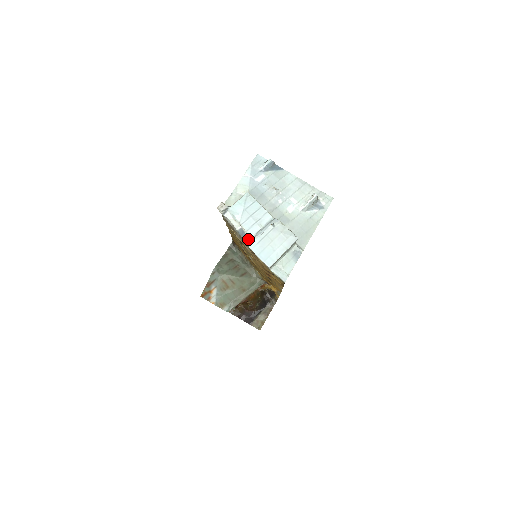
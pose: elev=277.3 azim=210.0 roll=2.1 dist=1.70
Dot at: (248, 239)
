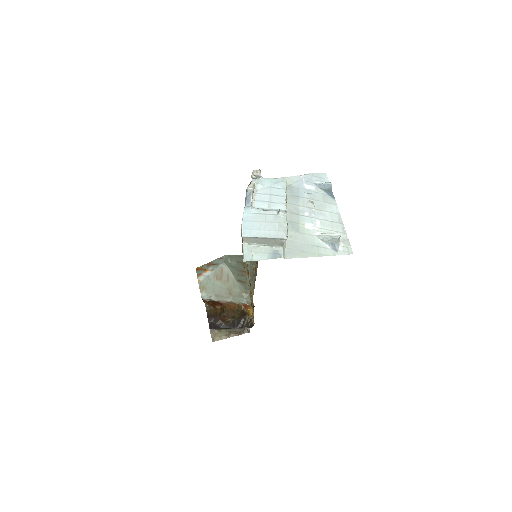
Dot at: (249, 204)
